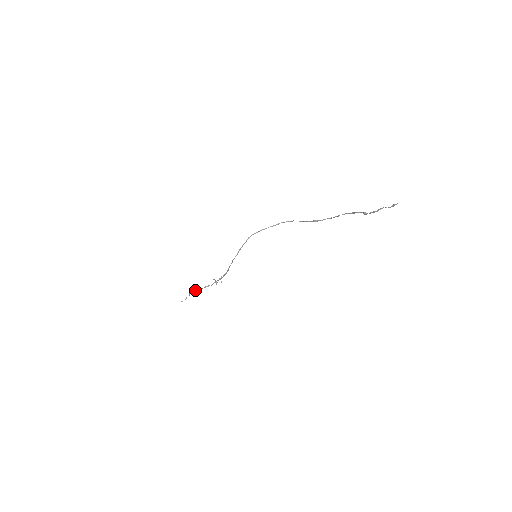
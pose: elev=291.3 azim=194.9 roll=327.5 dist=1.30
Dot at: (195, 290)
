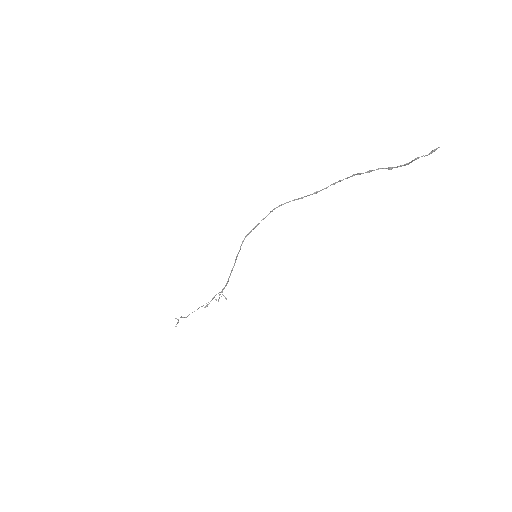
Dot at: occluded
